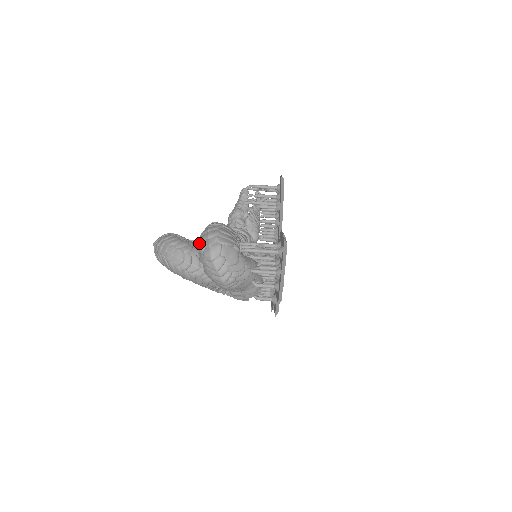
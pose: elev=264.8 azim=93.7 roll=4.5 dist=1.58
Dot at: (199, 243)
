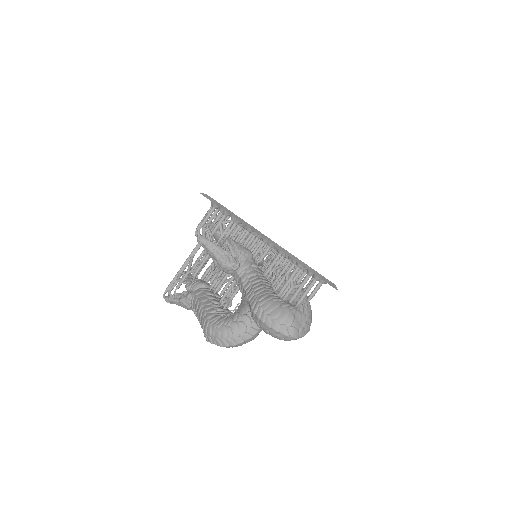
Dot at: occluded
